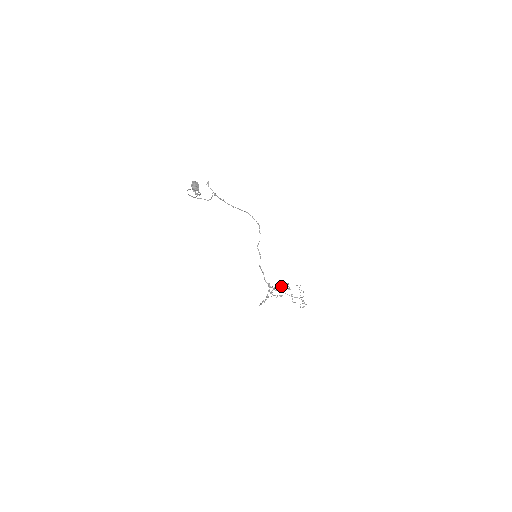
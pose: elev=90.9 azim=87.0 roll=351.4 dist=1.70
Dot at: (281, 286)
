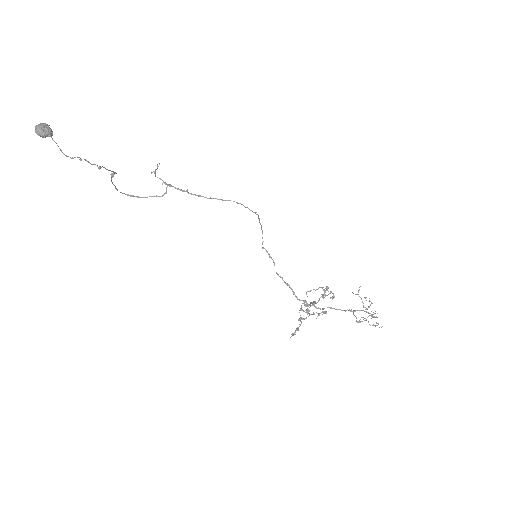
Dot at: occluded
